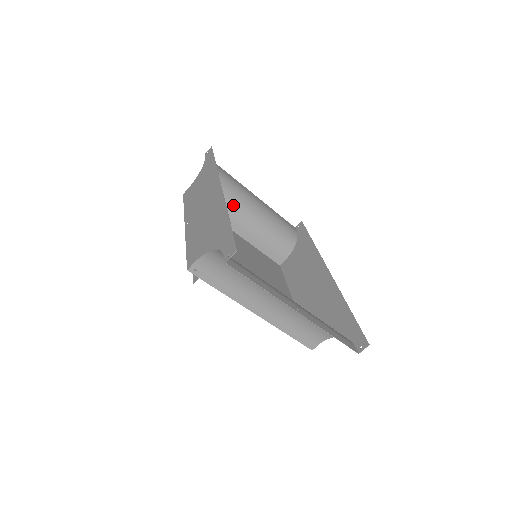
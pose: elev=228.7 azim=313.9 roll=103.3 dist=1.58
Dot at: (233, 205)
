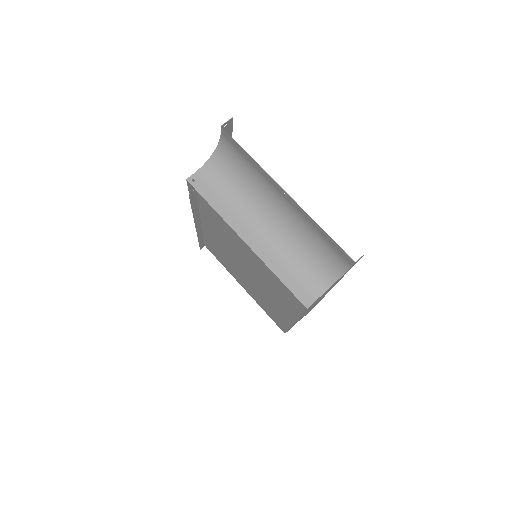
Dot at: occluded
